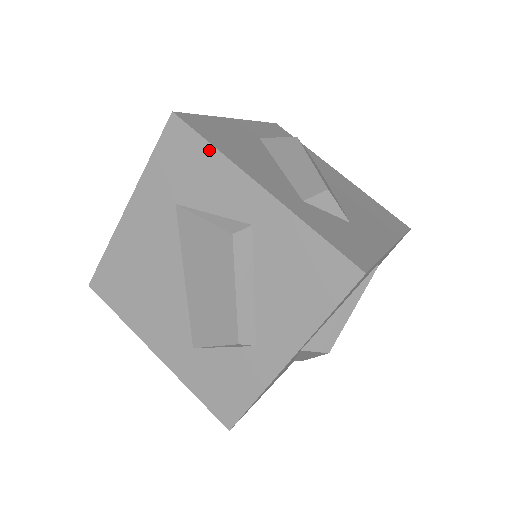
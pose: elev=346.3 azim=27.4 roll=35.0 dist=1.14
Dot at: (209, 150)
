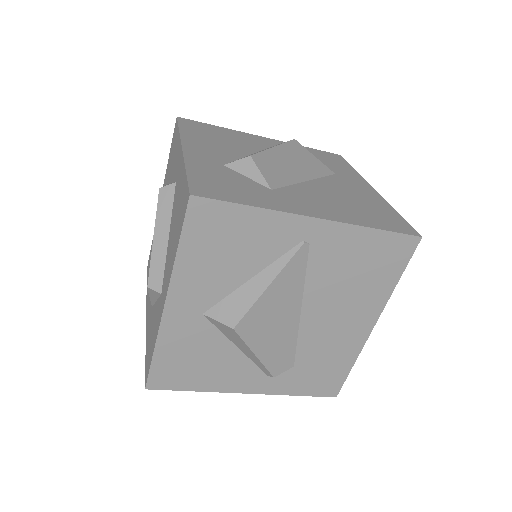
Dot at: (178, 134)
